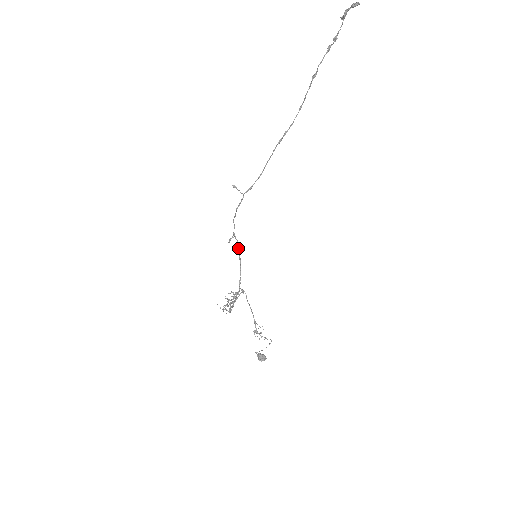
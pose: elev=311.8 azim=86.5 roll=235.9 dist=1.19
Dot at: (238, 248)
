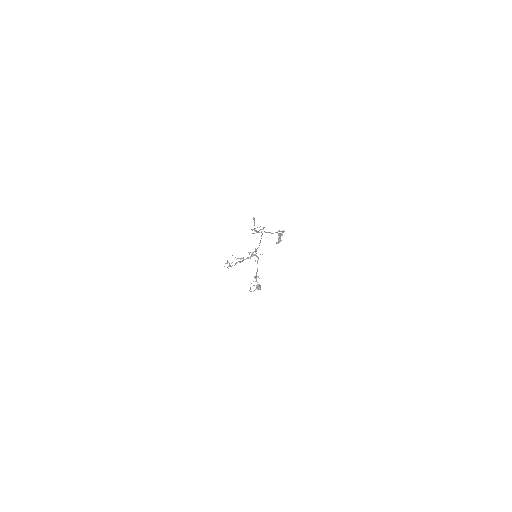
Dot at: (261, 238)
